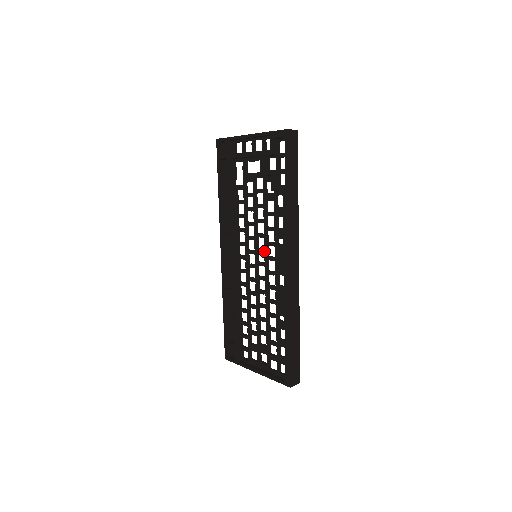
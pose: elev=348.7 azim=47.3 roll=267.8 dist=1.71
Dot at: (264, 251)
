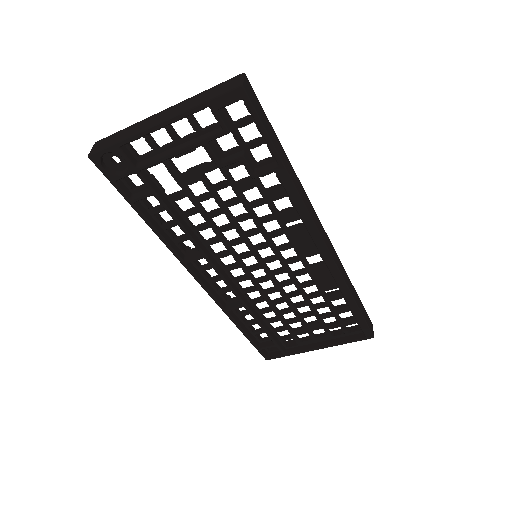
Dot at: (269, 246)
